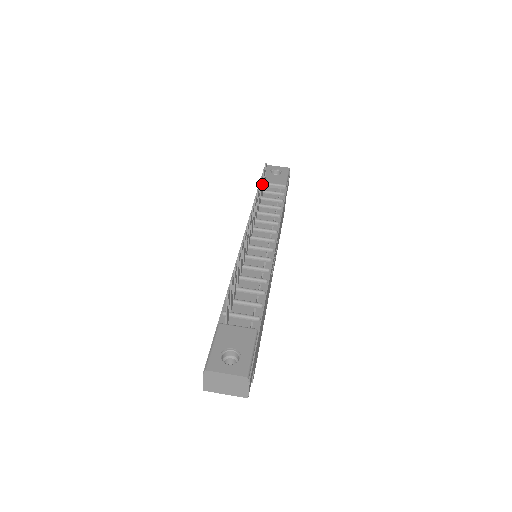
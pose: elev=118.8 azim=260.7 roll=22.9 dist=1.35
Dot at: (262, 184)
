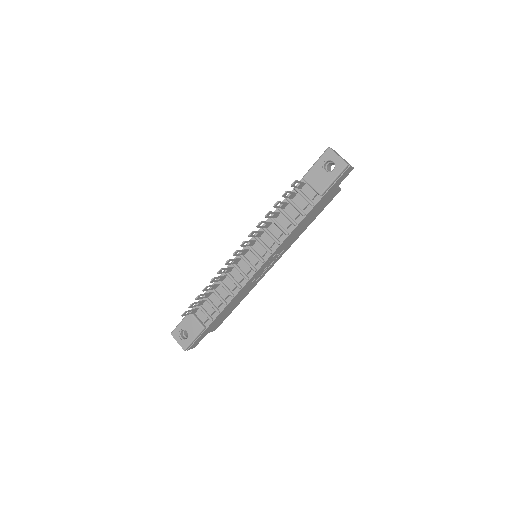
Dot at: (286, 197)
